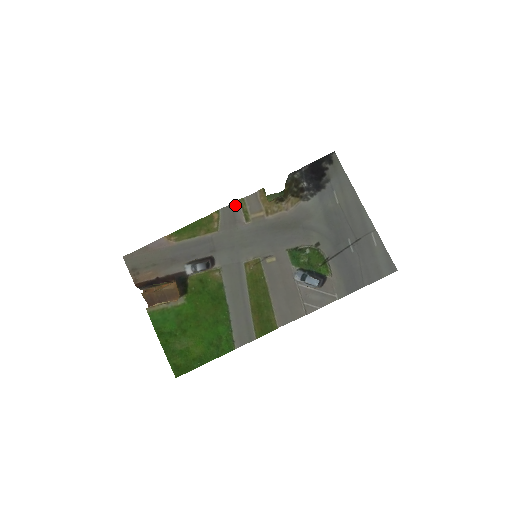
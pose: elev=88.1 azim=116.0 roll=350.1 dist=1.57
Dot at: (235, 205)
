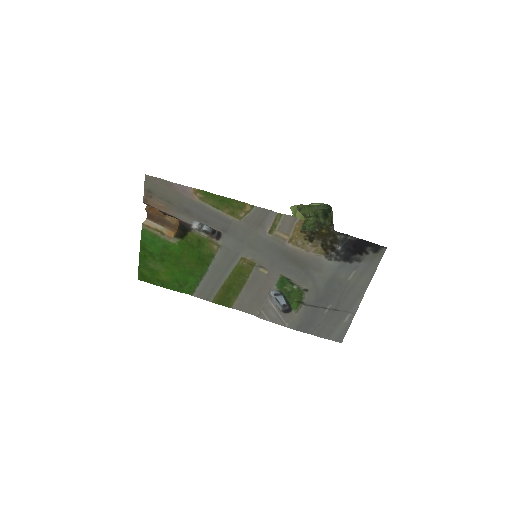
Dot at: (271, 213)
